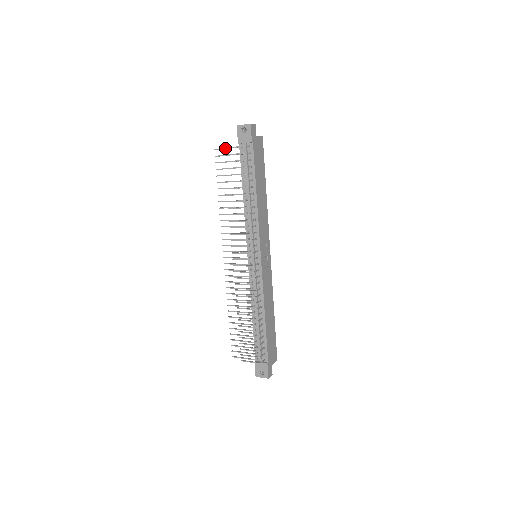
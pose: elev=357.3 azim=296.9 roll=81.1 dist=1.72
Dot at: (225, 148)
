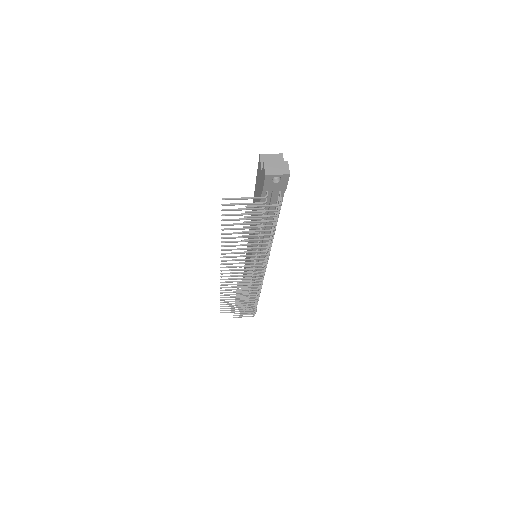
Dot at: (249, 207)
